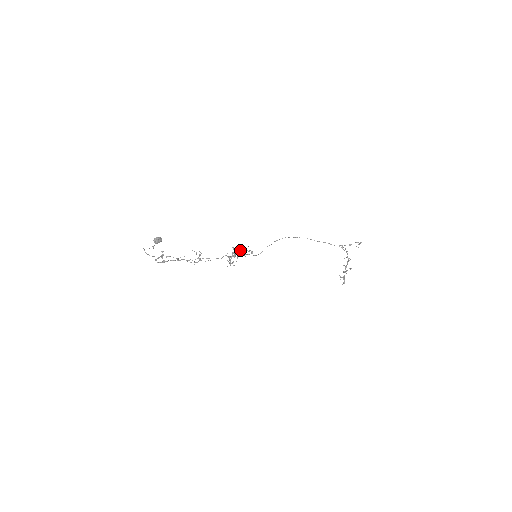
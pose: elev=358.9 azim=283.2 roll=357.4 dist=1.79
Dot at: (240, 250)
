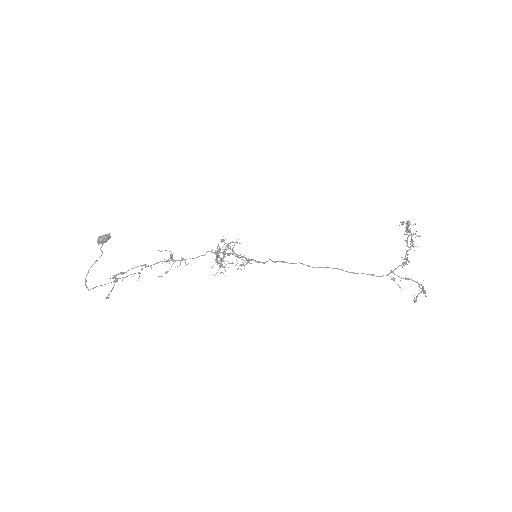
Dot at: (230, 249)
